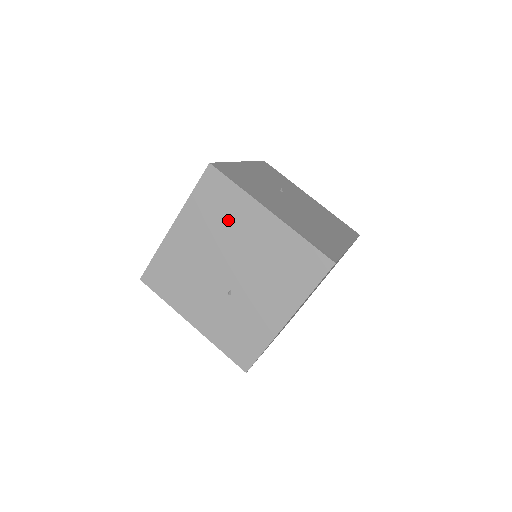
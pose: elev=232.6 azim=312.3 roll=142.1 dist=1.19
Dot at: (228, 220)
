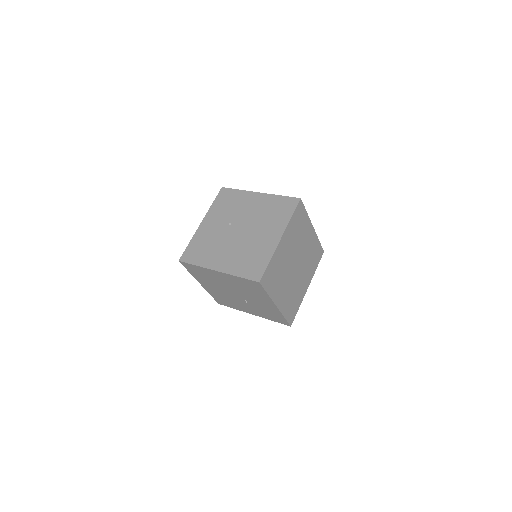
Dot at: (211, 278)
